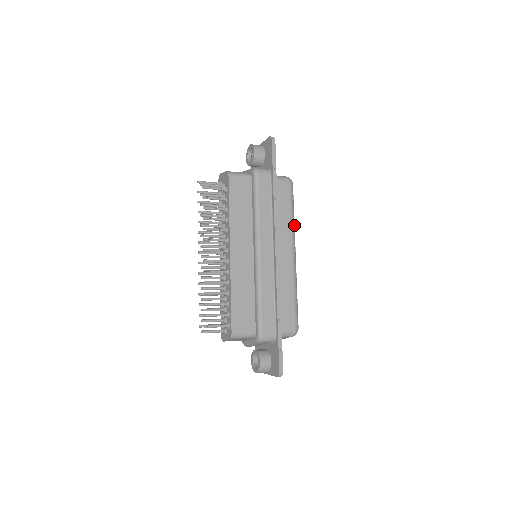
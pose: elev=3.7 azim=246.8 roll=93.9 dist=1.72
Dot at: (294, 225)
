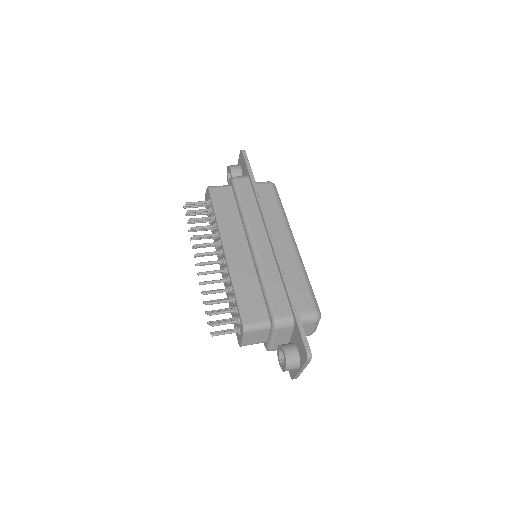
Dot at: occluded
